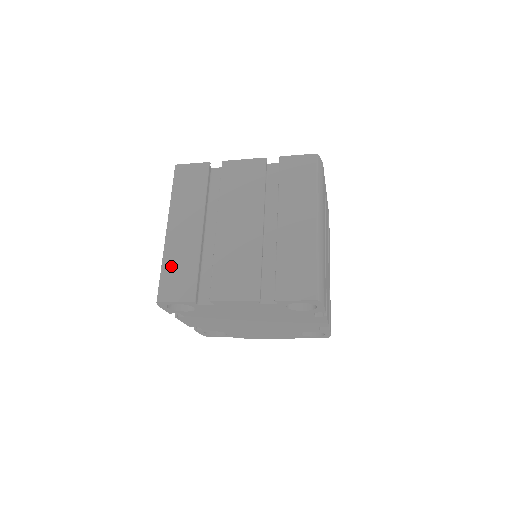
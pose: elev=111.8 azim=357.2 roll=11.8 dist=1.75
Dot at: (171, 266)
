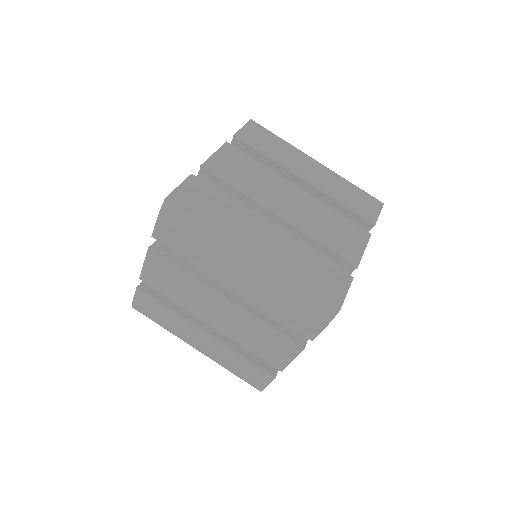
Dot at: (303, 275)
